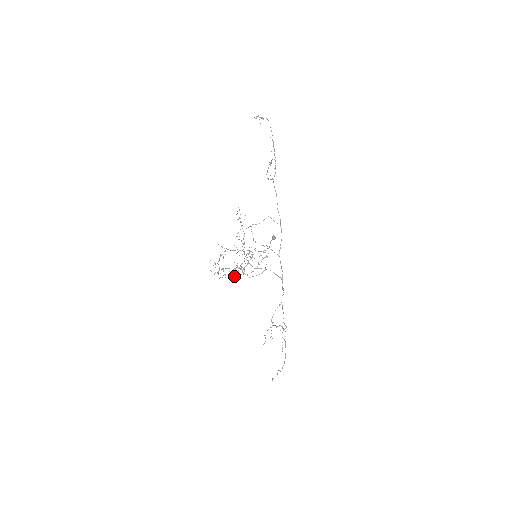
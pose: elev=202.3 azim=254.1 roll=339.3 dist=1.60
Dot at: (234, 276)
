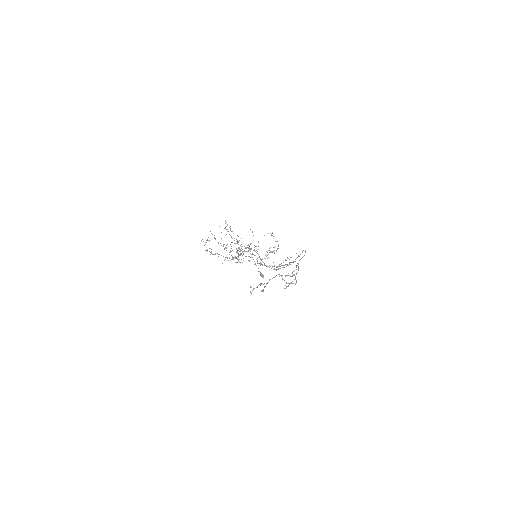
Dot at: occluded
